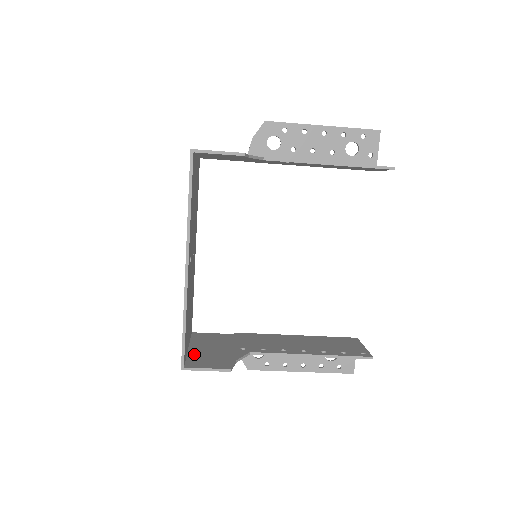
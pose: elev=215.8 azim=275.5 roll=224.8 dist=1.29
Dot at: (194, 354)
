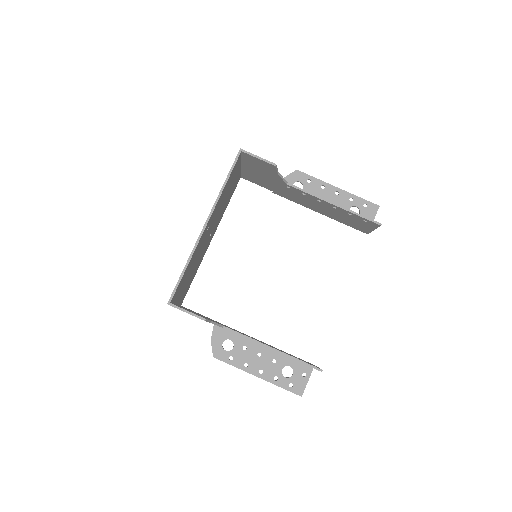
Dot at: occluded
